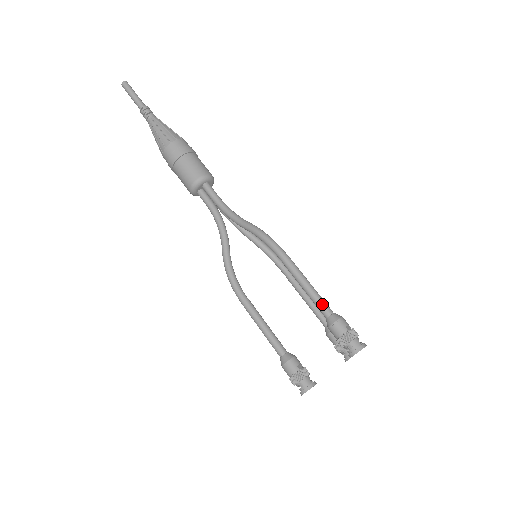
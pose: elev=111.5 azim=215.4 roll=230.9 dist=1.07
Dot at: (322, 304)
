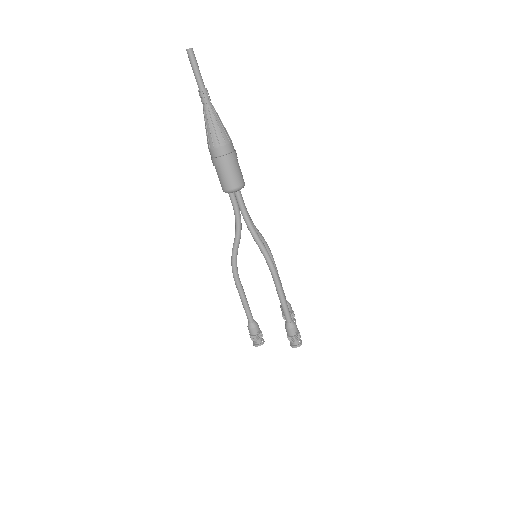
Dot at: (288, 315)
